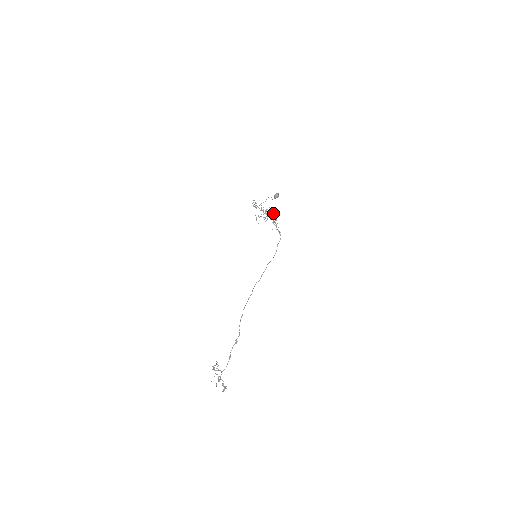
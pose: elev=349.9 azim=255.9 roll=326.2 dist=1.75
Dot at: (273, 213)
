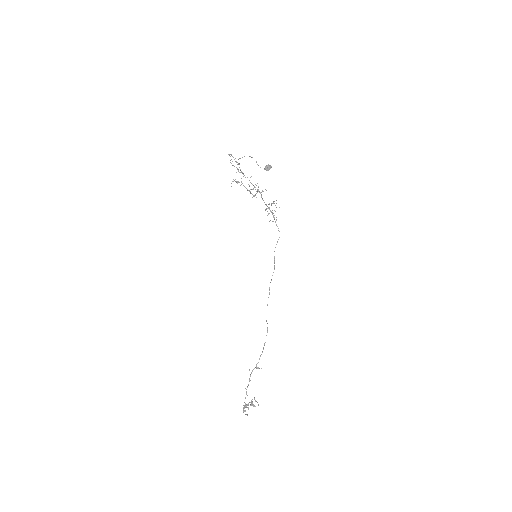
Dot at: occluded
